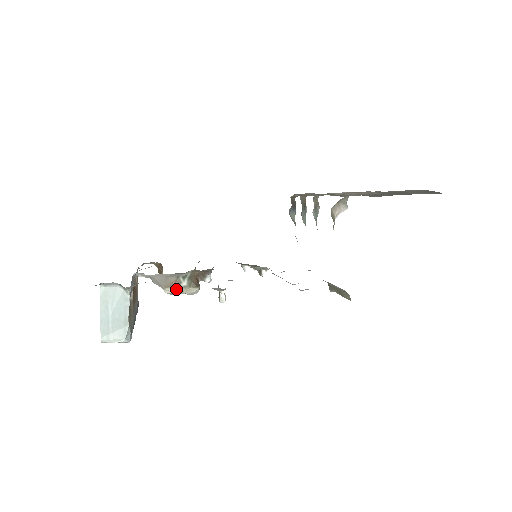
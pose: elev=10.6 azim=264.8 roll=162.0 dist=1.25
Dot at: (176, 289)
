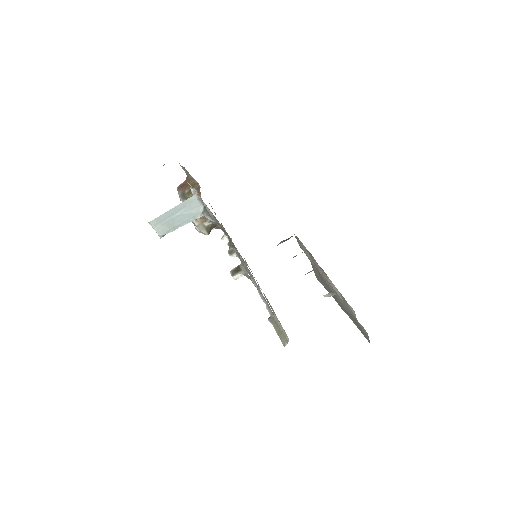
Dot at: (198, 221)
